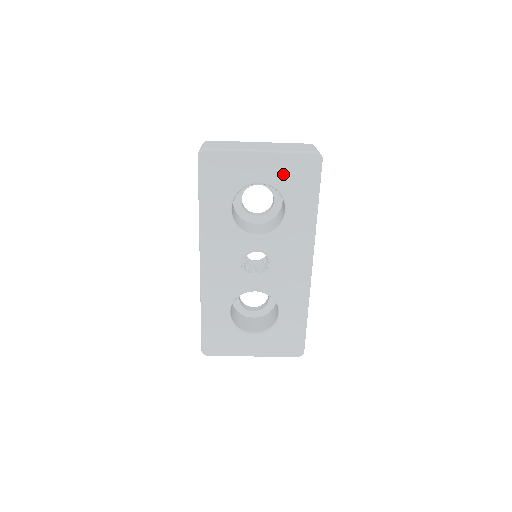
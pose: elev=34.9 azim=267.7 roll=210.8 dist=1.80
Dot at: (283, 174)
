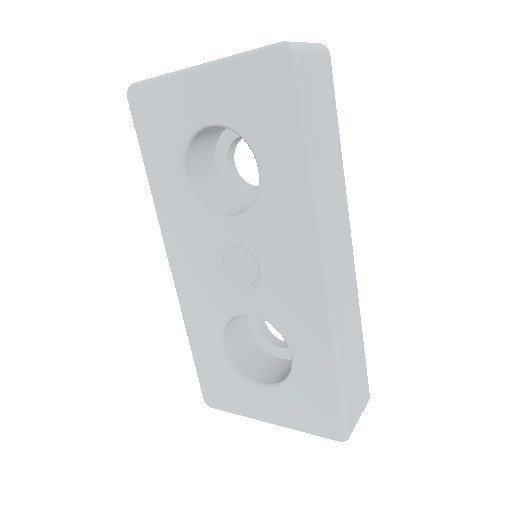
Dot at: (237, 100)
